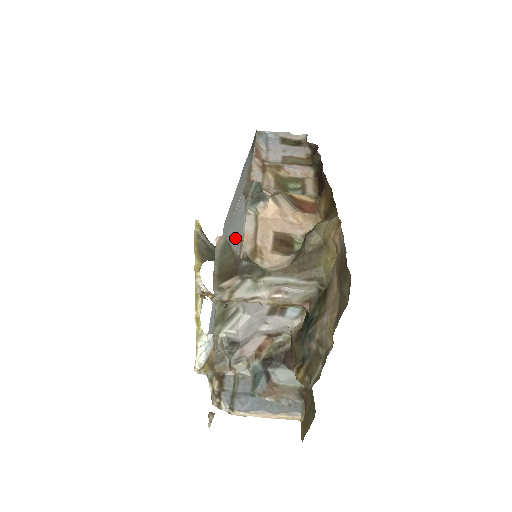
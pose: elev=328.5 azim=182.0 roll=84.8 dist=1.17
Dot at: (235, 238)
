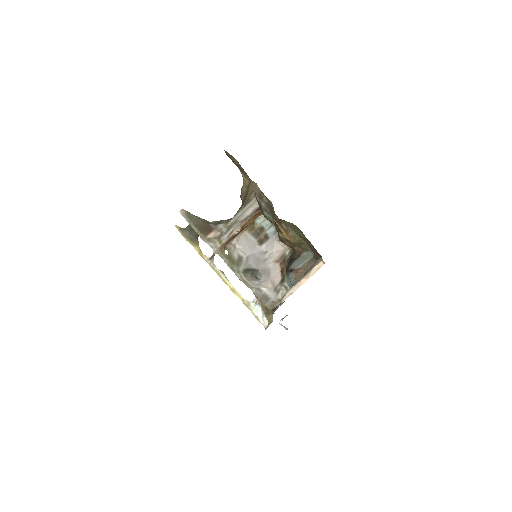
Dot at: occluded
